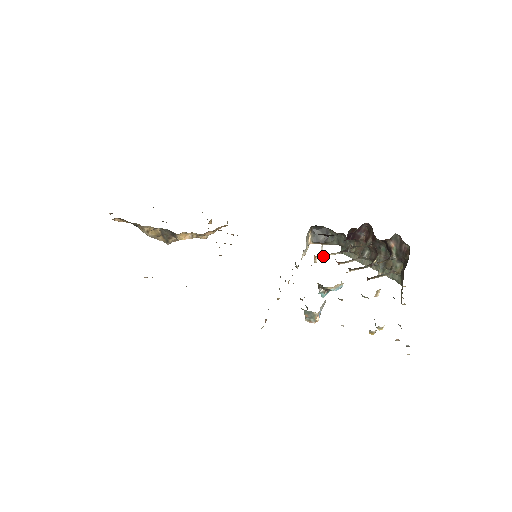
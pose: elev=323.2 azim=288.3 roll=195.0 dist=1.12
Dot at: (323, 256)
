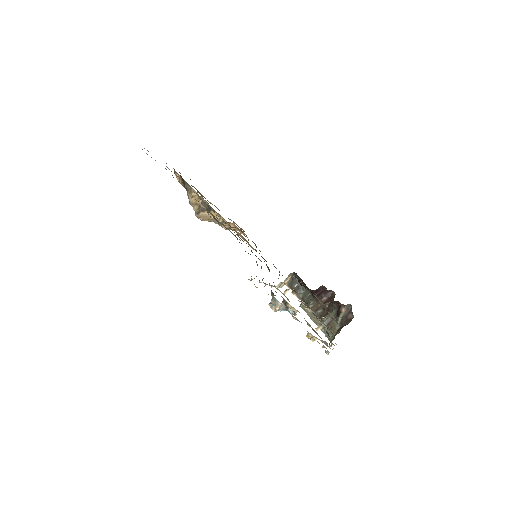
Dot at: (292, 292)
